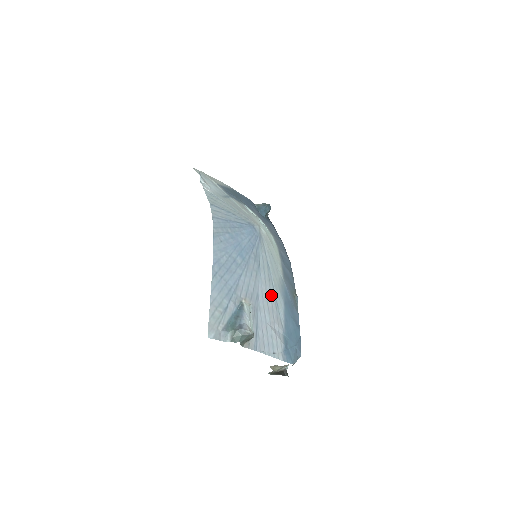
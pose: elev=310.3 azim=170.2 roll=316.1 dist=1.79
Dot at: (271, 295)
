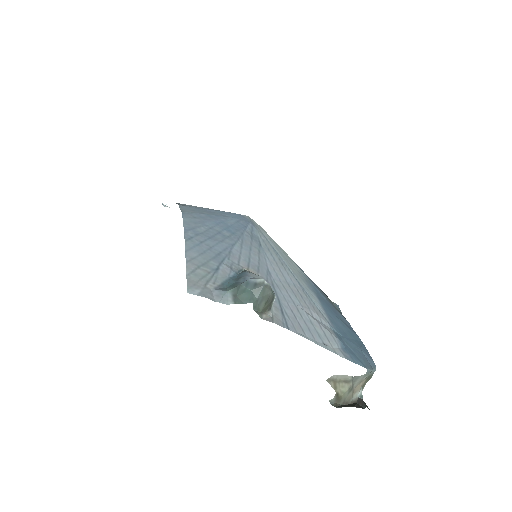
Dot at: (291, 280)
